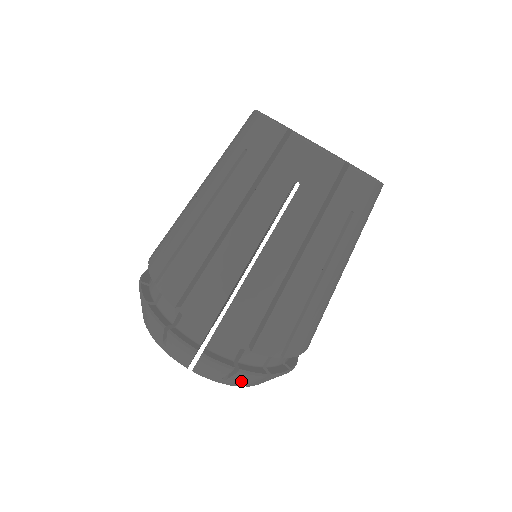
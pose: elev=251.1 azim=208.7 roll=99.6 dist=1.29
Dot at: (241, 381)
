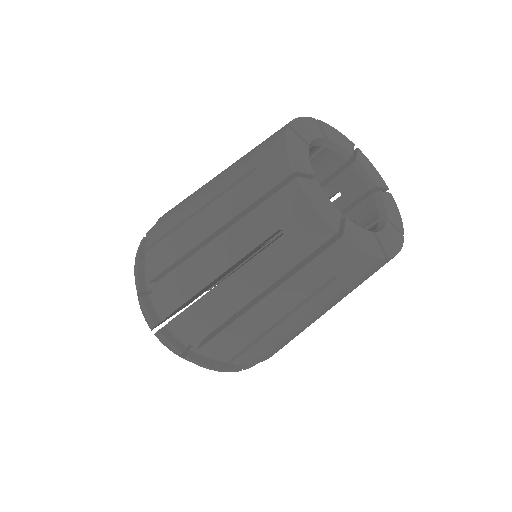
Dot at: occluded
